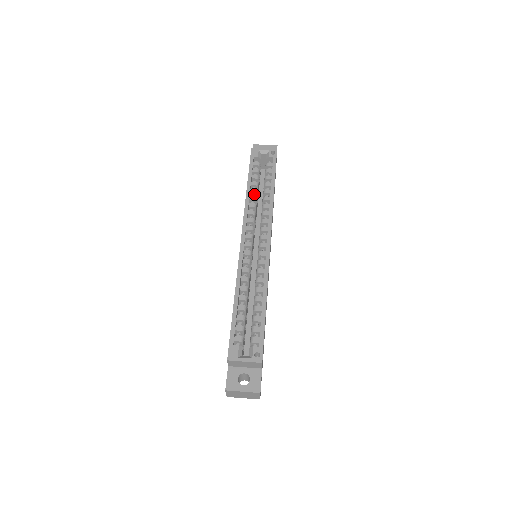
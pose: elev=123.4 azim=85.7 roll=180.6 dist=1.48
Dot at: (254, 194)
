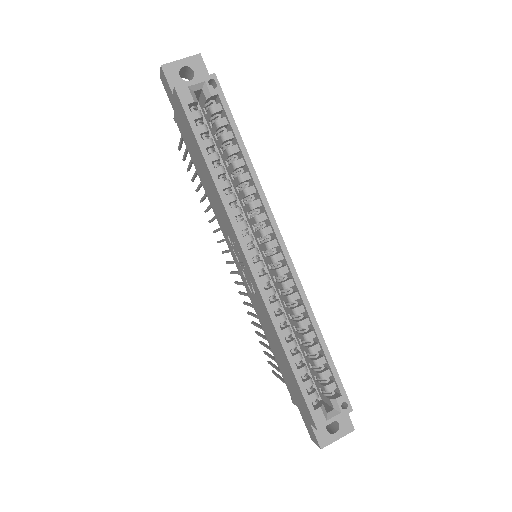
Dot at: (221, 175)
